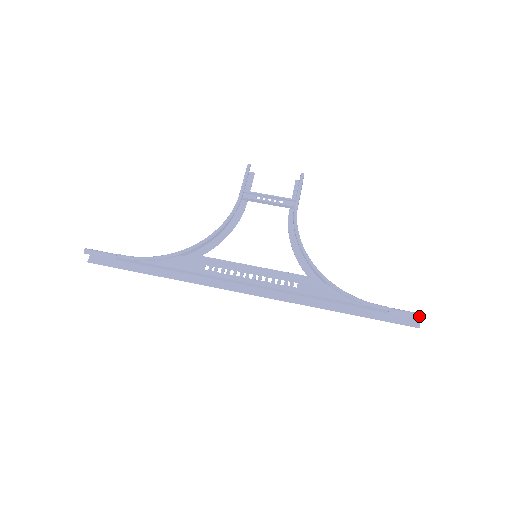
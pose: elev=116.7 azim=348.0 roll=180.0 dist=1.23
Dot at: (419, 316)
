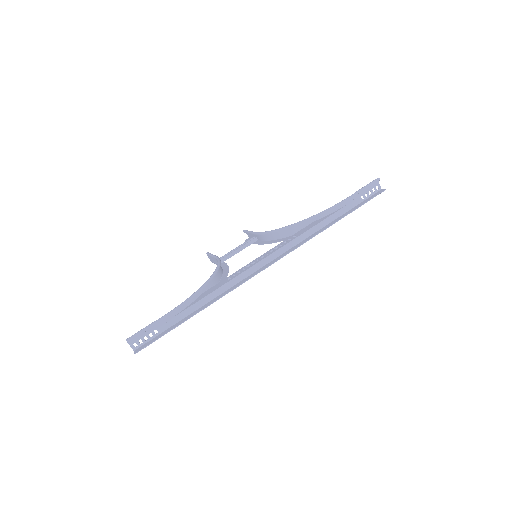
Dot at: (375, 180)
